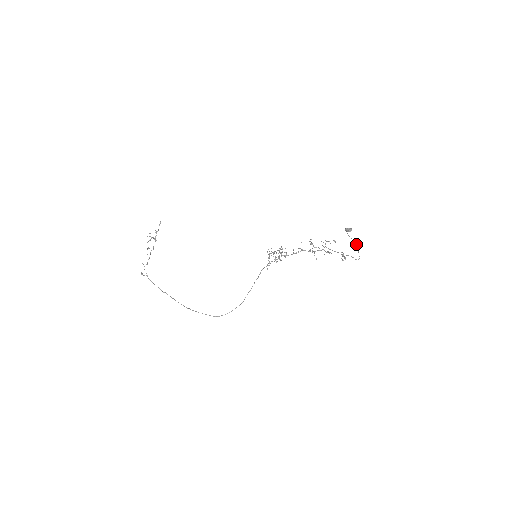
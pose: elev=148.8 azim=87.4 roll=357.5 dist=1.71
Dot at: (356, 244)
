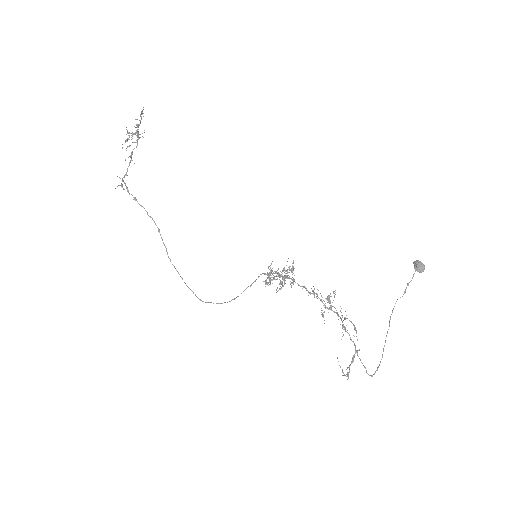
Dot at: occluded
